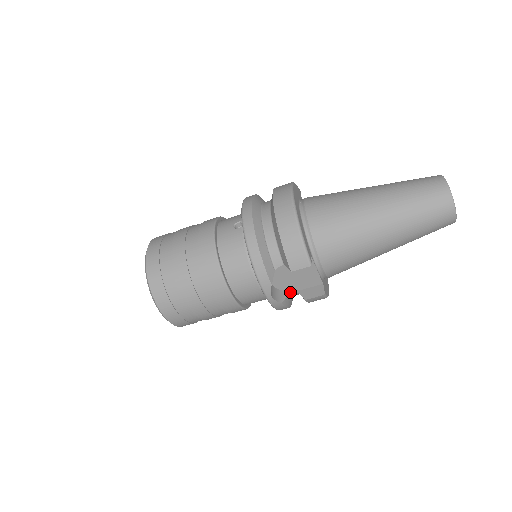
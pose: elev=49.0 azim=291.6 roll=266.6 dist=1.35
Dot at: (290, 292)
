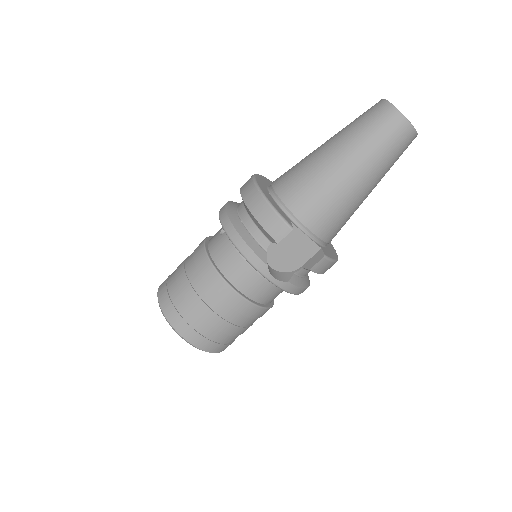
Dot at: (295, 271)
